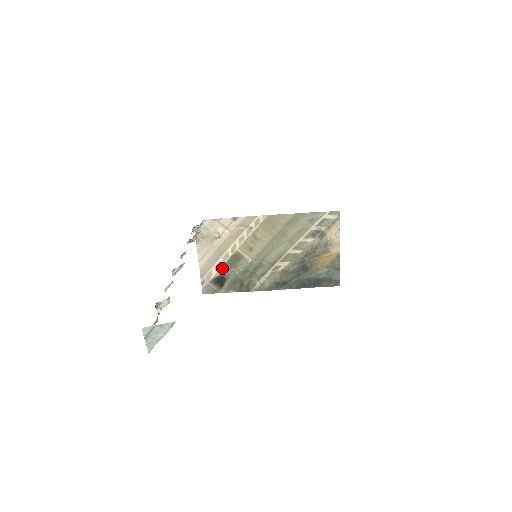
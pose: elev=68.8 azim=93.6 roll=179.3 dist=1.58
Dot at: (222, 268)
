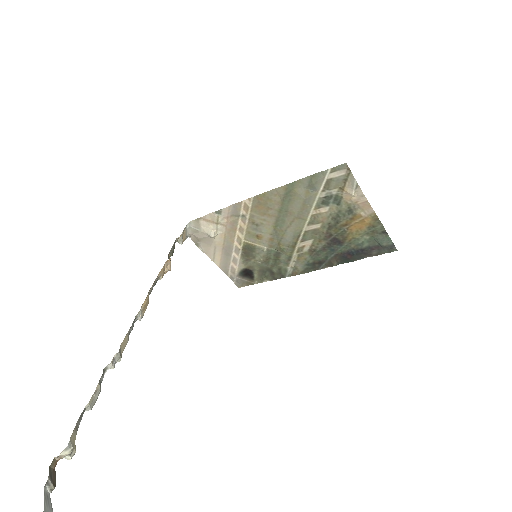
Dot at: (241, 261)
